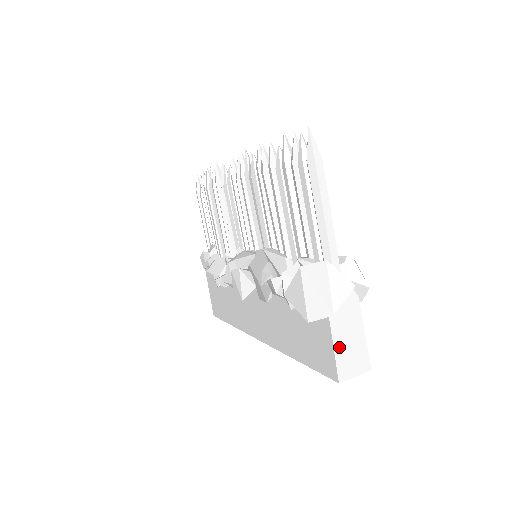
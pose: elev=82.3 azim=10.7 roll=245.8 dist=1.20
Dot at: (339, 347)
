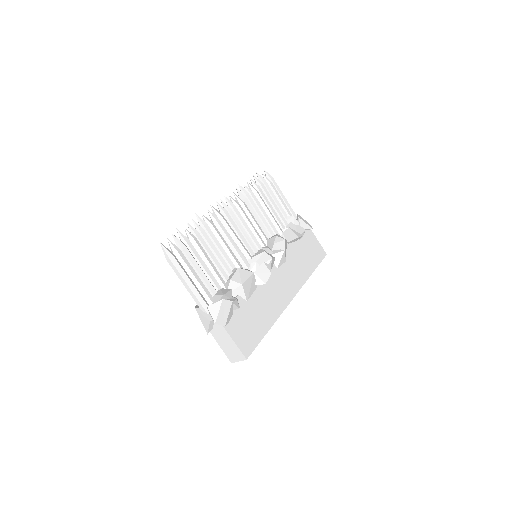
Dot at: (223, 347)
